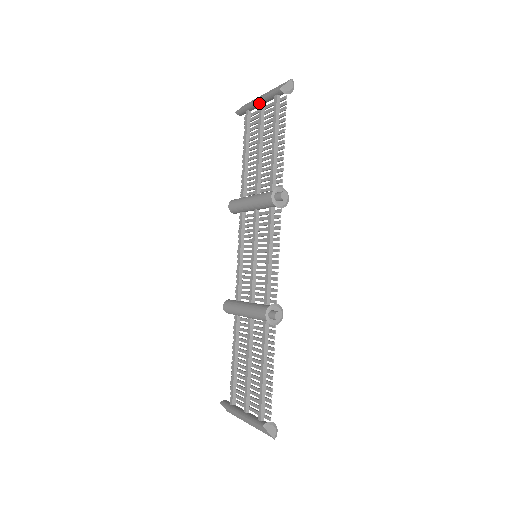
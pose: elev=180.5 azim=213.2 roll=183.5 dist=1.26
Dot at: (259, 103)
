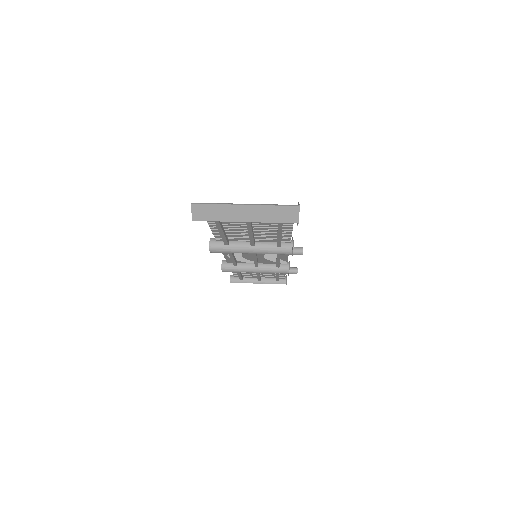
Dot at: (245, 219)
